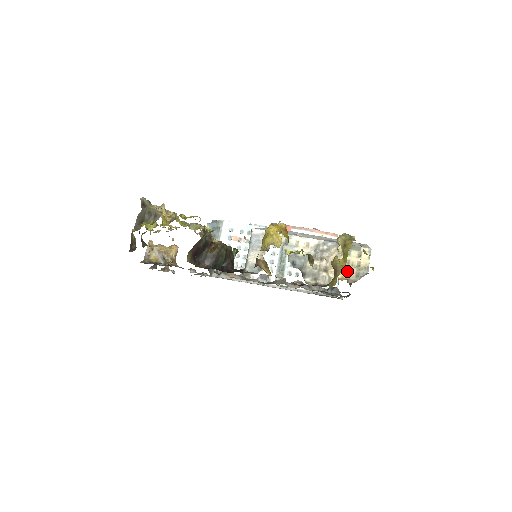
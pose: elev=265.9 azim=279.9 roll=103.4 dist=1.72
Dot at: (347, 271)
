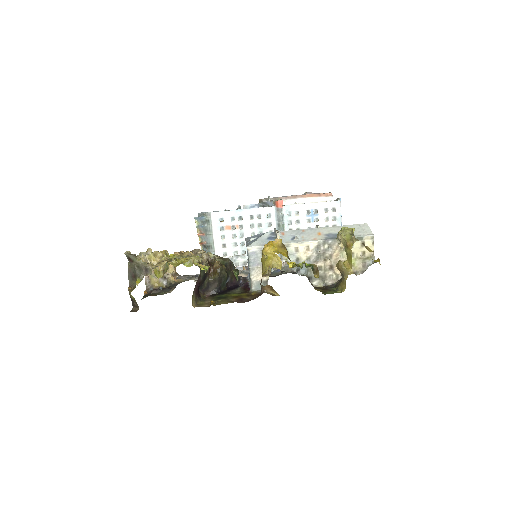
Dot at: (353, 264)
